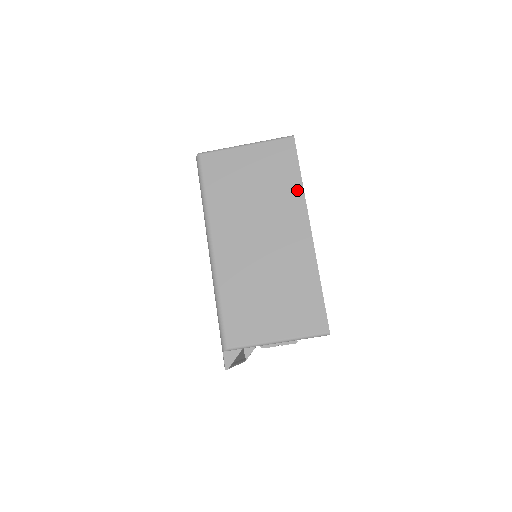
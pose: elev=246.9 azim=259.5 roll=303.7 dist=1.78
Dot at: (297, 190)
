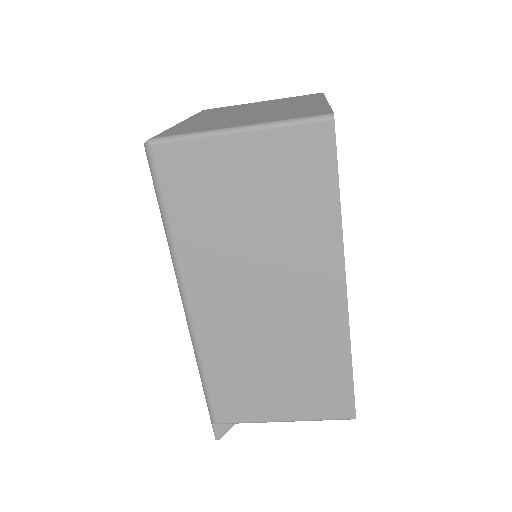
Dot at: (330, 225)
